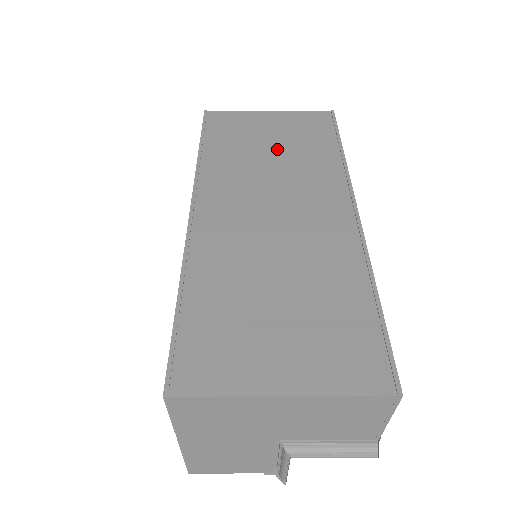
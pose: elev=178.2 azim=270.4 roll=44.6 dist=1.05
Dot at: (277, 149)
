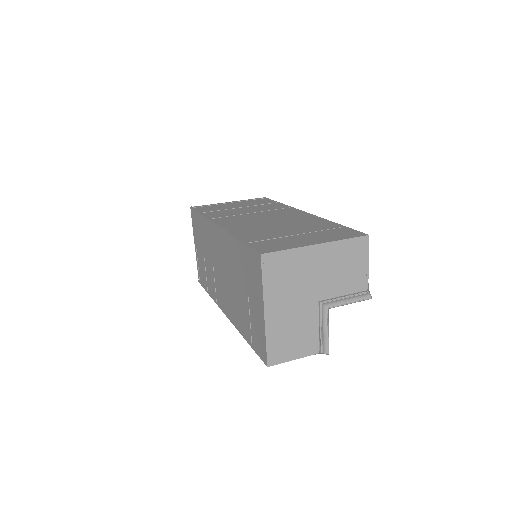
Dot at: (246, 208)
